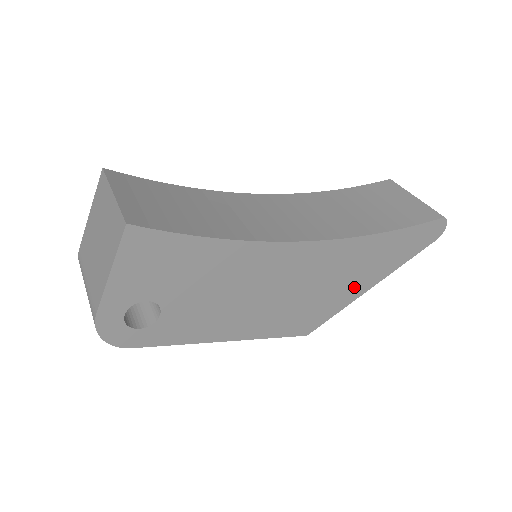
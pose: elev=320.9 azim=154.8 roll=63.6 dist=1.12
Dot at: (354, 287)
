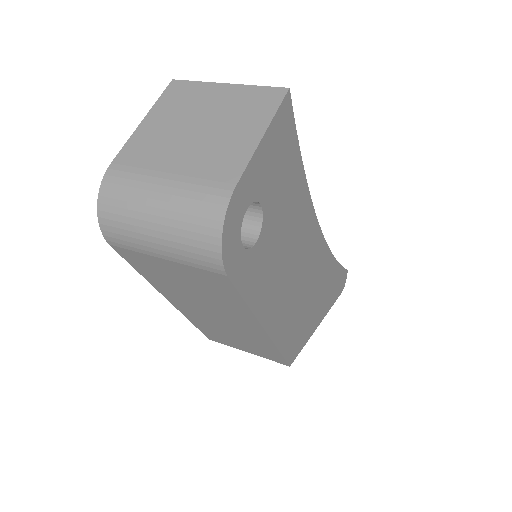
Dot at: (316, 315)
